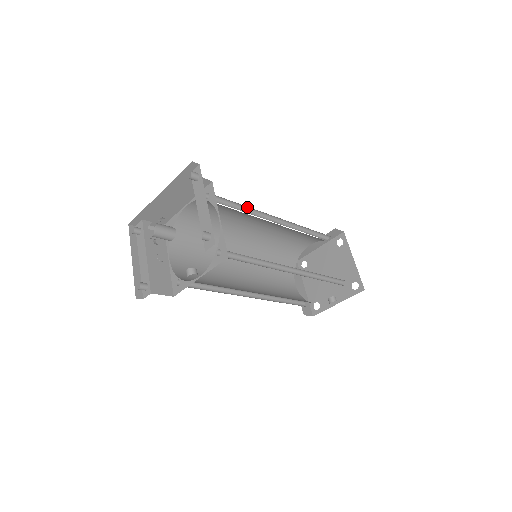
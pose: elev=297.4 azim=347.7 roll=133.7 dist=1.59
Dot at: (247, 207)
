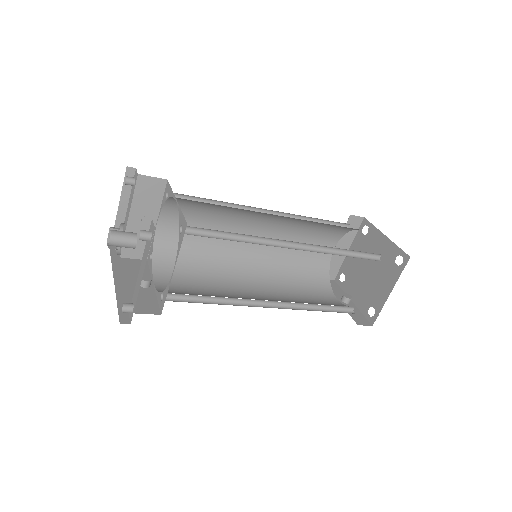
Dot at: (247, 235)
